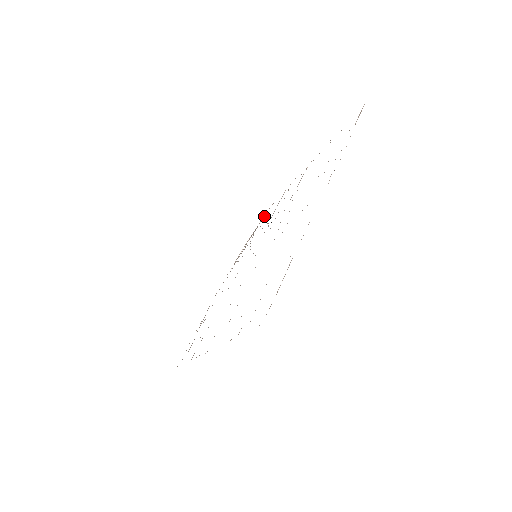
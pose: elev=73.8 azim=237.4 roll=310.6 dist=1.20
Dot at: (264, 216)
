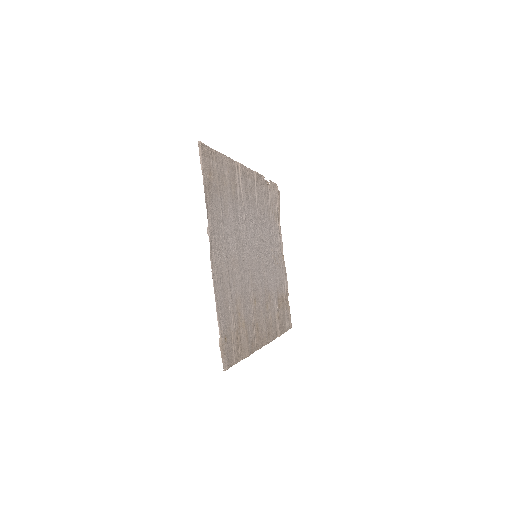
Dot at: (269, 184)
